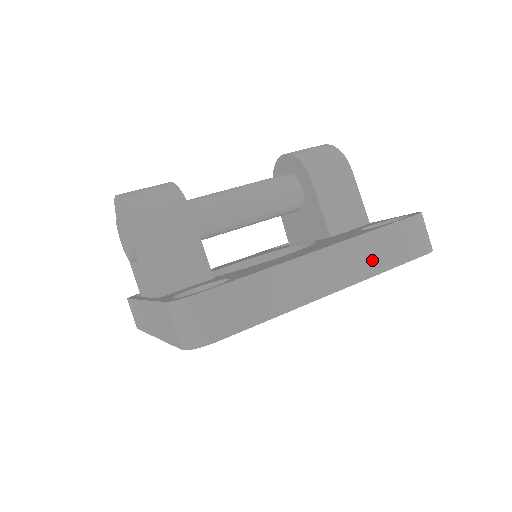
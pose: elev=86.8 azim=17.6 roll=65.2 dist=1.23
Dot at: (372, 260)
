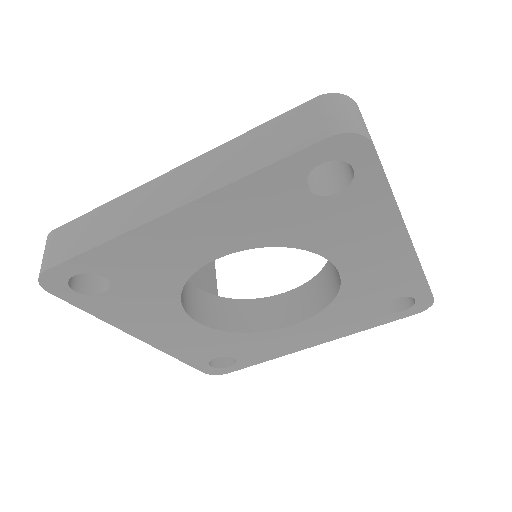
Dot at: (232, 166)
